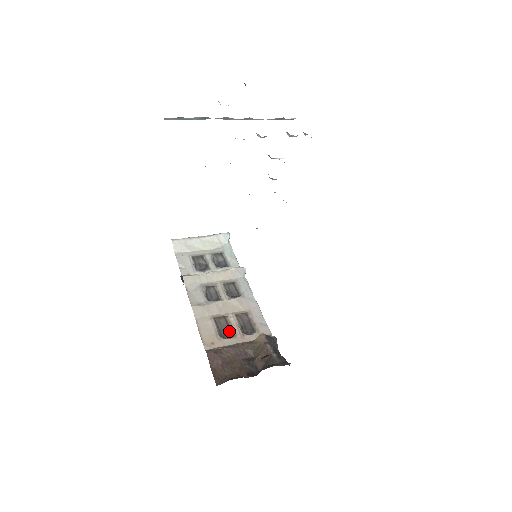
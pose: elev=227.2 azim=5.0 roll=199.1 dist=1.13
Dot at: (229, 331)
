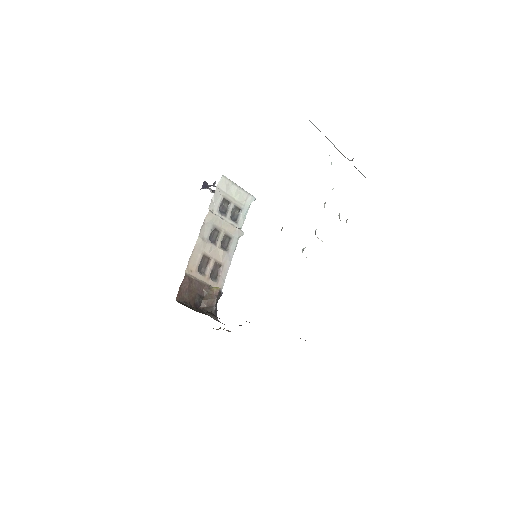
Dot at: (204, 268)
